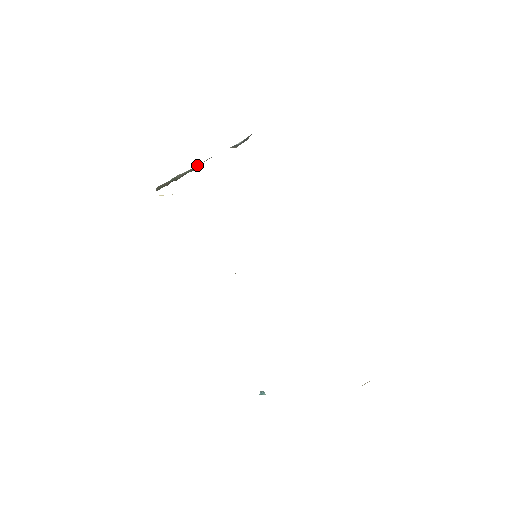
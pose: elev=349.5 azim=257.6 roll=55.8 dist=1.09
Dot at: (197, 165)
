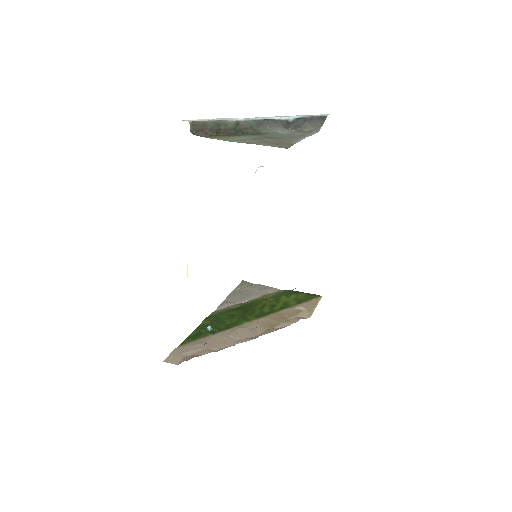
Dot at: (246, 122)
